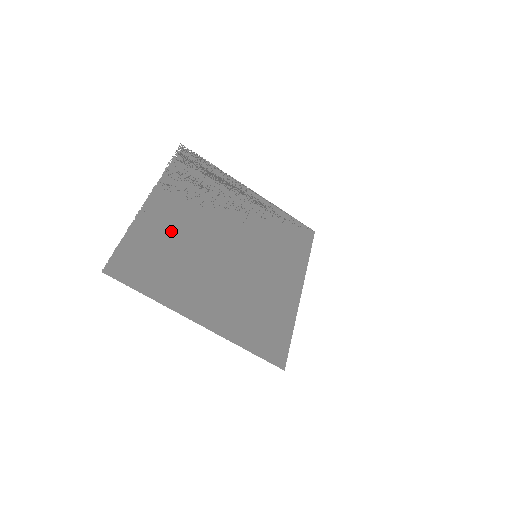
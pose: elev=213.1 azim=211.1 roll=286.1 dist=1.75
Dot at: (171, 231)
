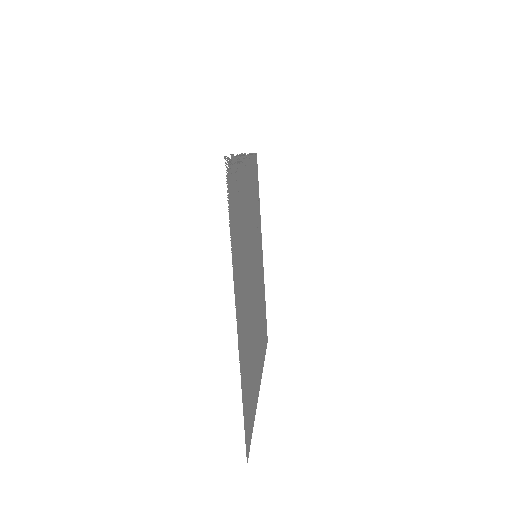
Dot at: (246, 331)
